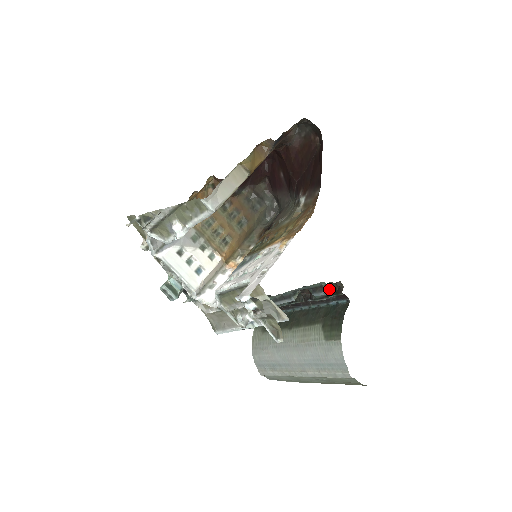
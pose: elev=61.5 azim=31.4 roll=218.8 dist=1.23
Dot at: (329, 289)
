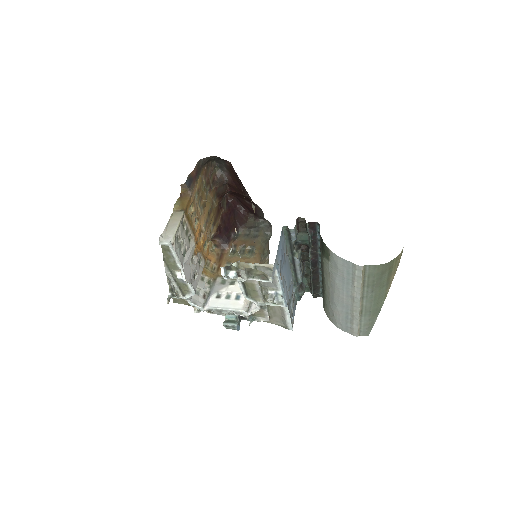
Dot at: (304, 230)
